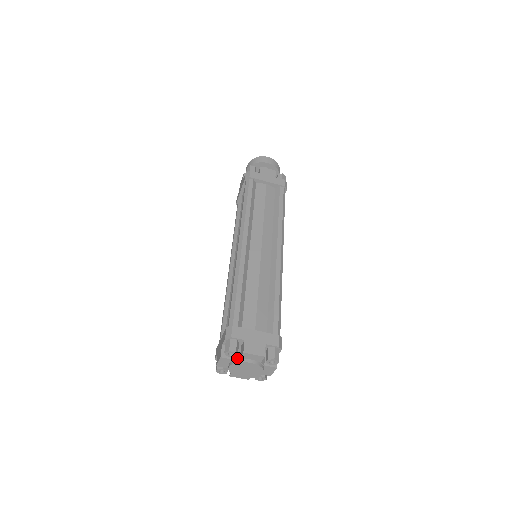
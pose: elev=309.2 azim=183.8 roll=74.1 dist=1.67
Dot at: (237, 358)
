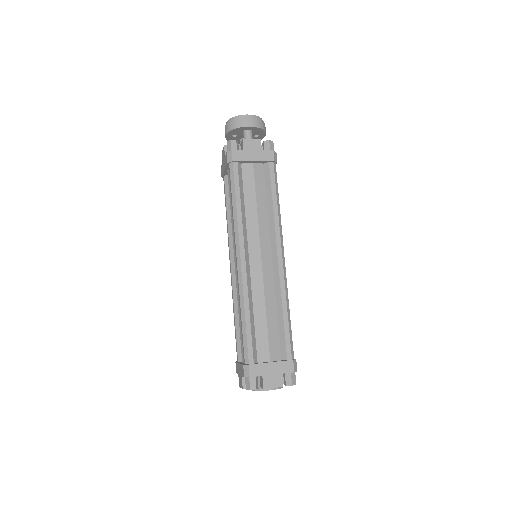
Dot at: (258, 387)
